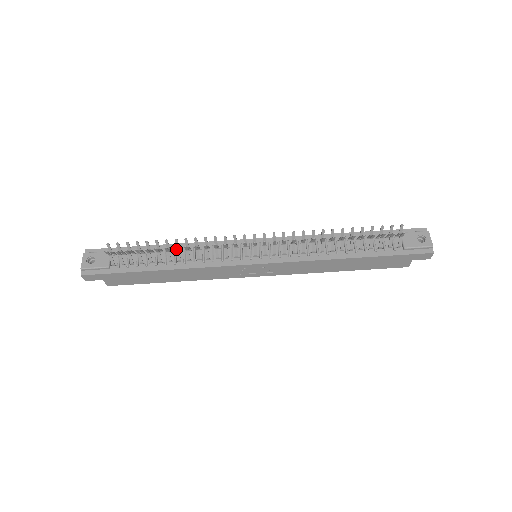
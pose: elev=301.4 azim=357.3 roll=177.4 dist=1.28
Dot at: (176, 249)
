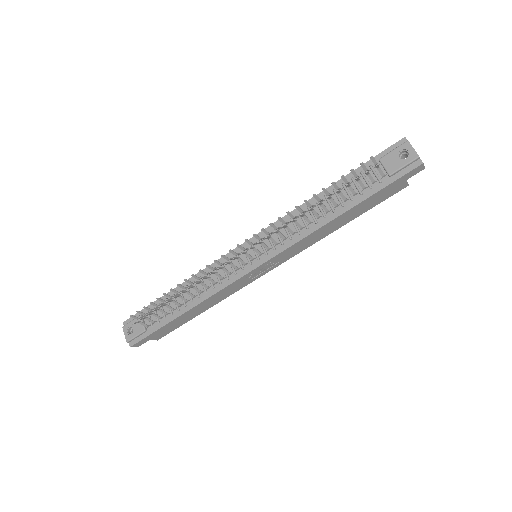
Dot at: (183, 292)
